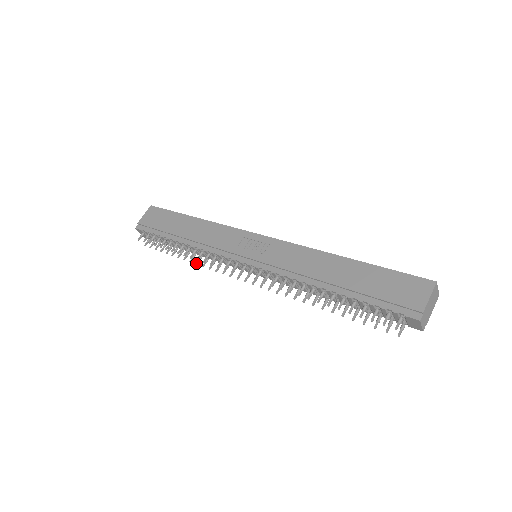
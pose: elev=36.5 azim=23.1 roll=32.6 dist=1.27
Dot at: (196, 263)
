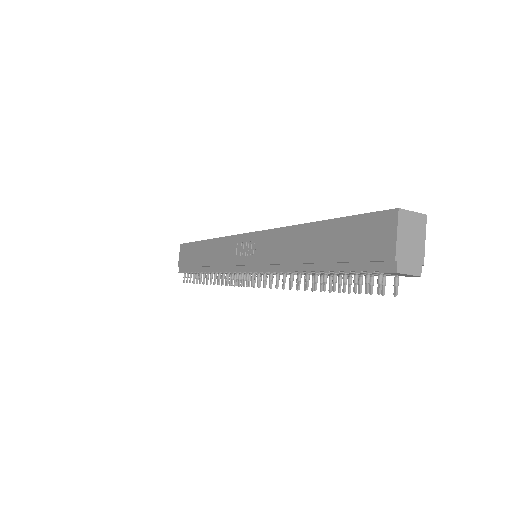
Dot at: (225, 284)
